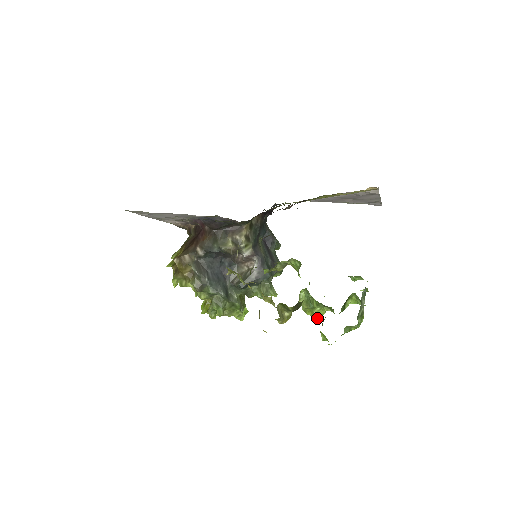
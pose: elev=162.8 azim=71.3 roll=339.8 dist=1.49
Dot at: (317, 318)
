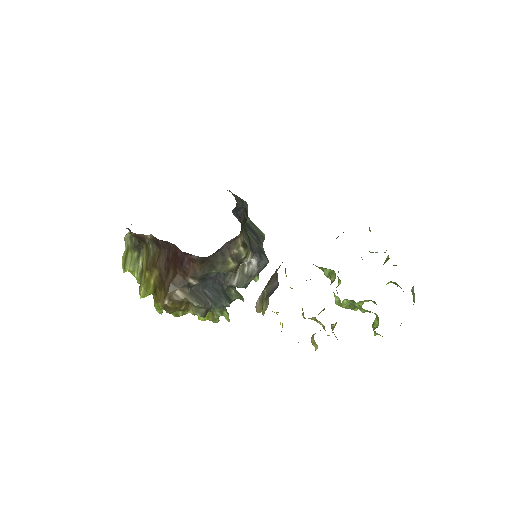
Dot at: (356, 310)
